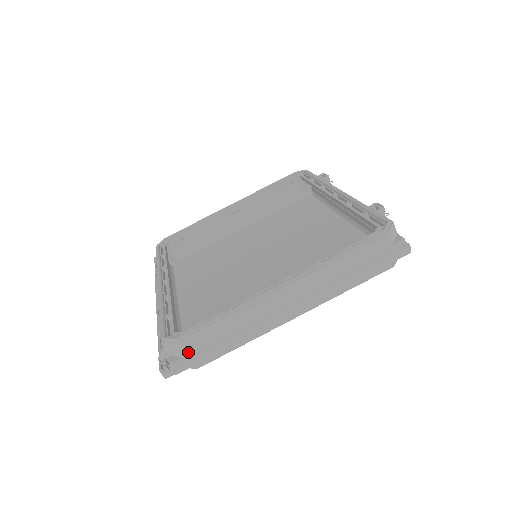
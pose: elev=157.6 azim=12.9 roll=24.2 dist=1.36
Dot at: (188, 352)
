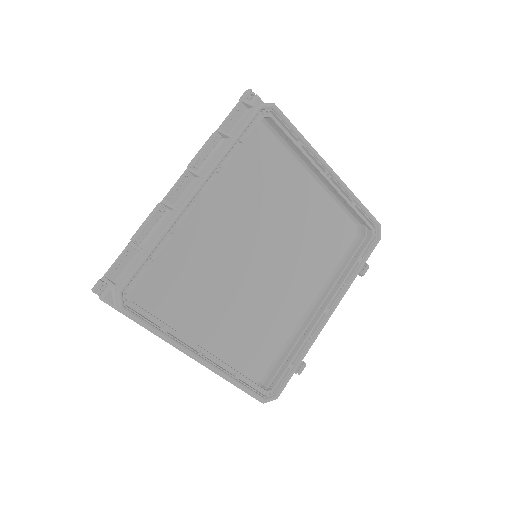
Dot at: occluded
